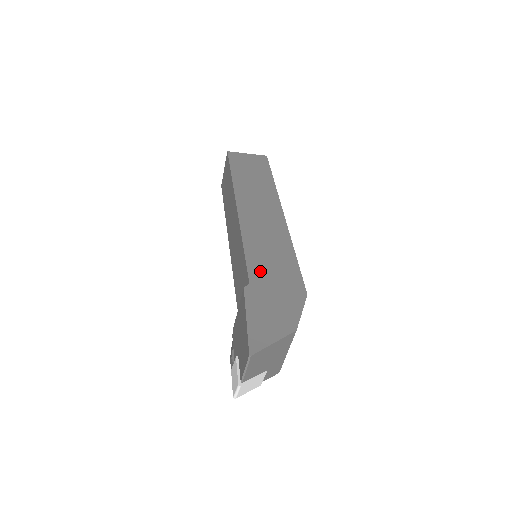
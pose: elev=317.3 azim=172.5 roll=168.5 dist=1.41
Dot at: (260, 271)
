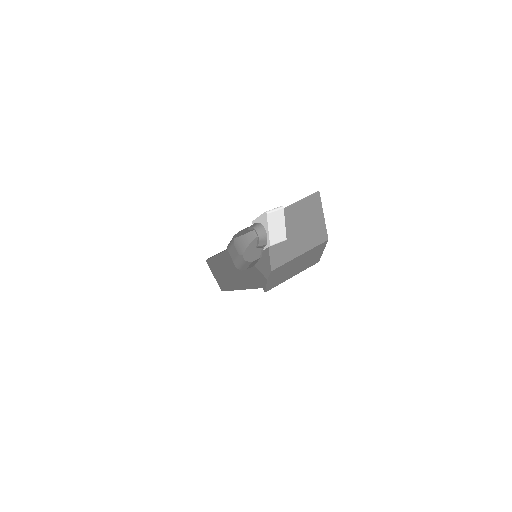
Dot at: occluded
